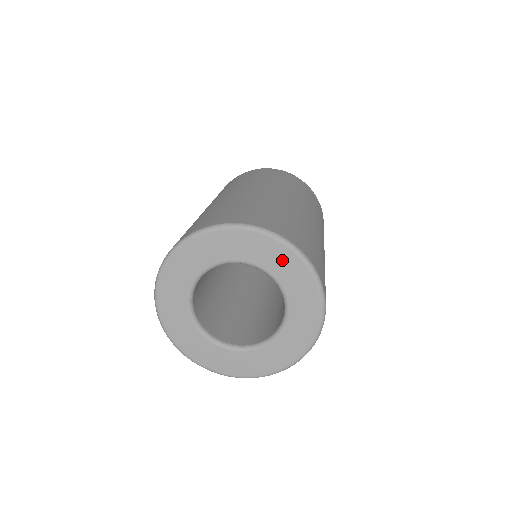
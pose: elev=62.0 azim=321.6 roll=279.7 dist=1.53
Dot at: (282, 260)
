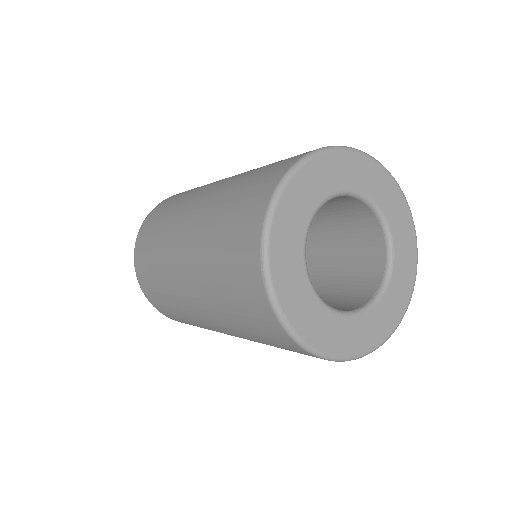
Dot at: (331, 169)
